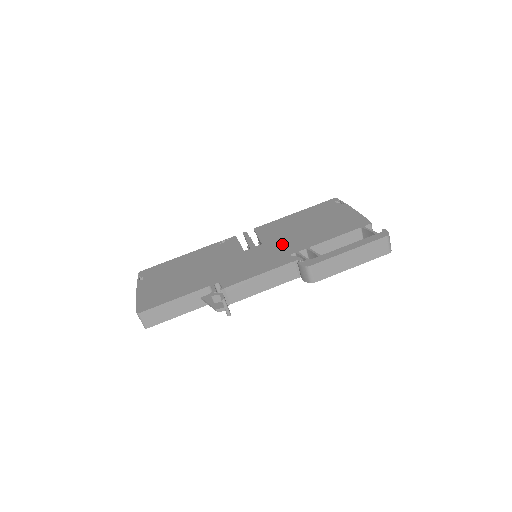
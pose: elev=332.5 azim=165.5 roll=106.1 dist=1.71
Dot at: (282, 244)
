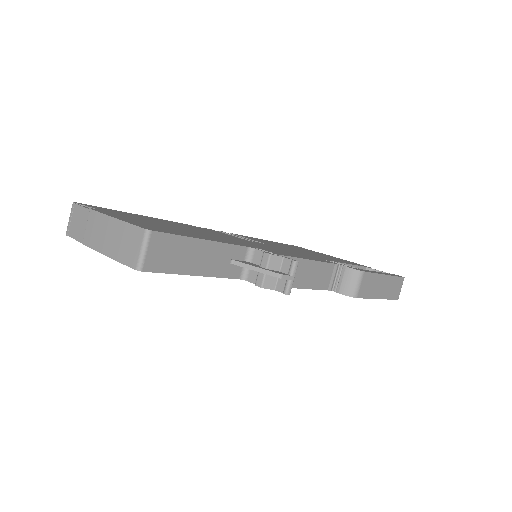
Dot at: (296, 251)
